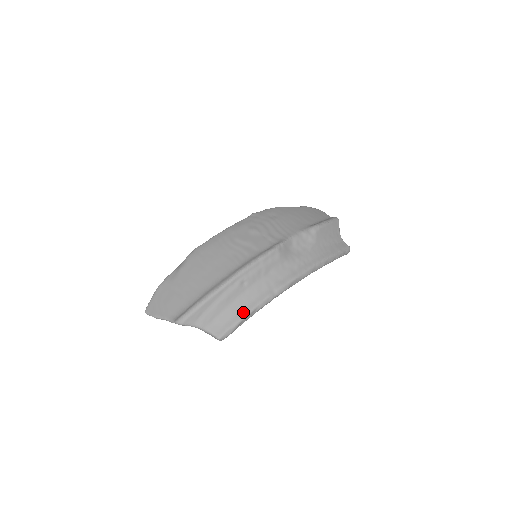
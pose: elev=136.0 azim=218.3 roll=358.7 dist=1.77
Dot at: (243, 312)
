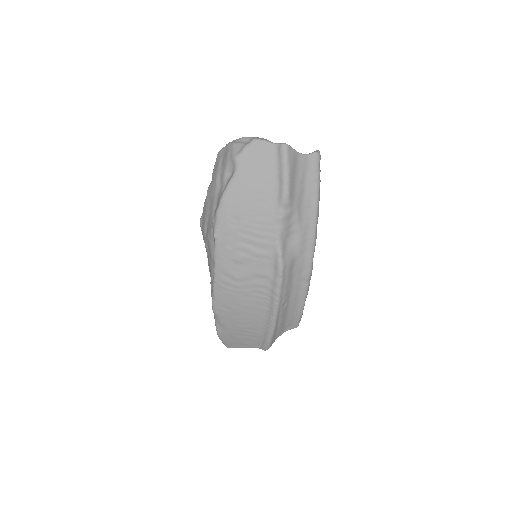
Dot at: (299, 310)
